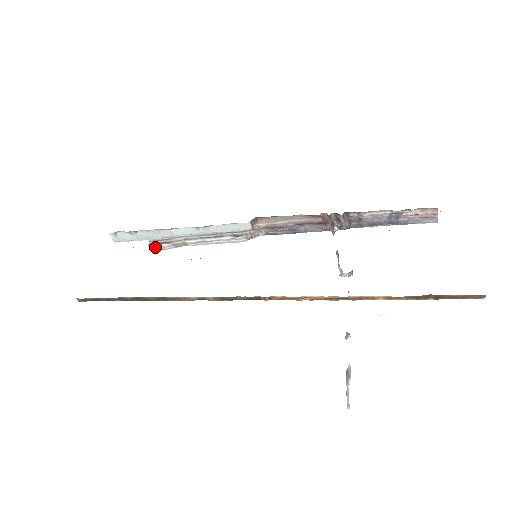
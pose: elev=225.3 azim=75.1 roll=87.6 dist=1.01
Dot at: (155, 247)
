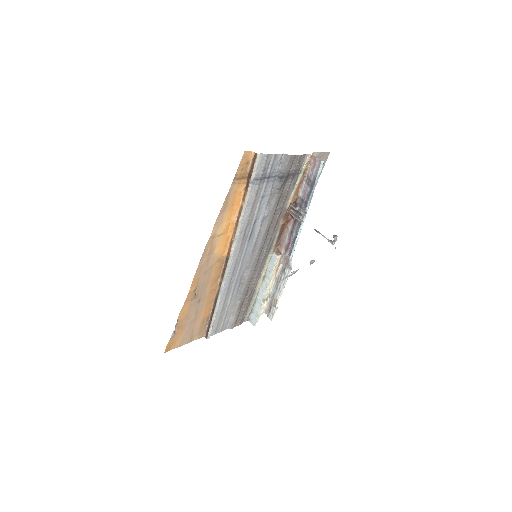
Dot at: (271, 316)
